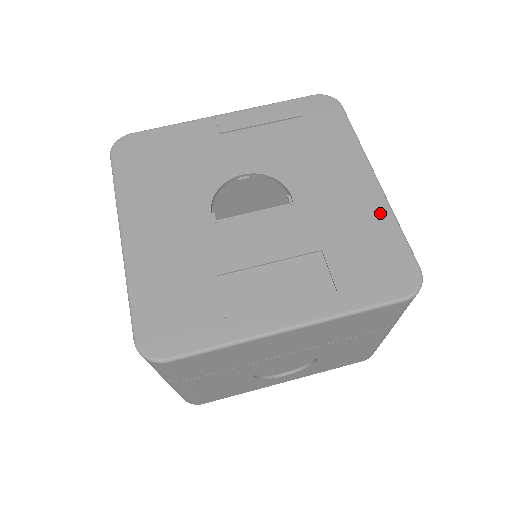
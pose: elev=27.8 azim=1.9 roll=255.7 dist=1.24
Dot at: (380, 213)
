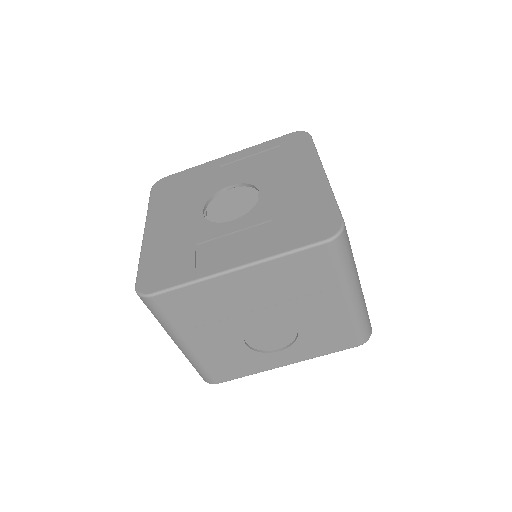
Dot at: (321, 192)
